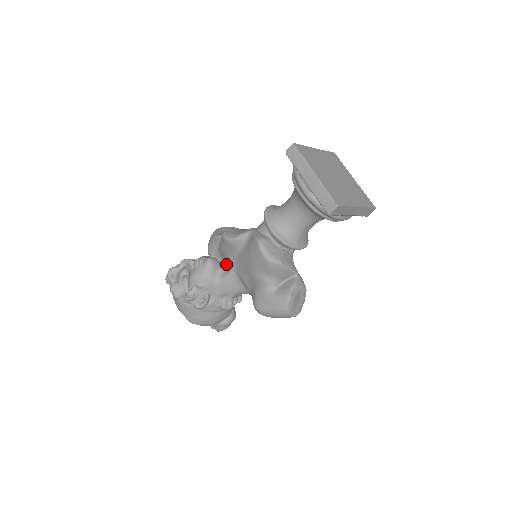
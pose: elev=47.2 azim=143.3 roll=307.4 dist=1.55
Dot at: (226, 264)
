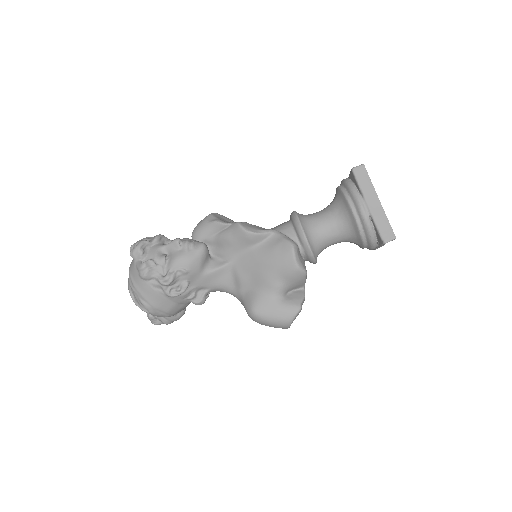
Dot at: (218, 255)
